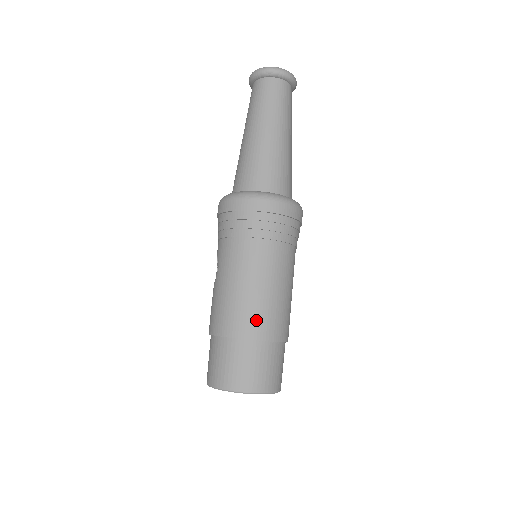
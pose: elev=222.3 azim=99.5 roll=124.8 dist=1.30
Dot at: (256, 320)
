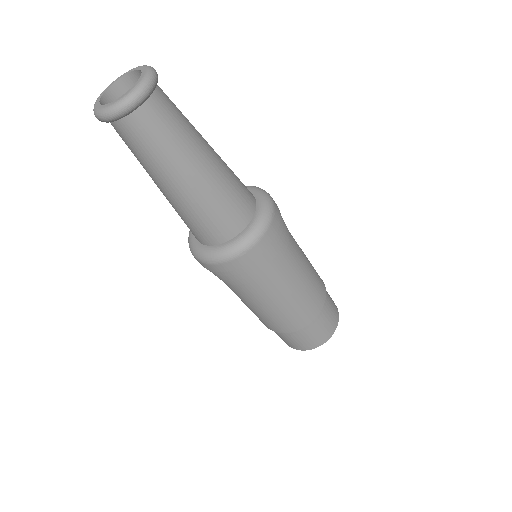
Dot at: (275, 325)
